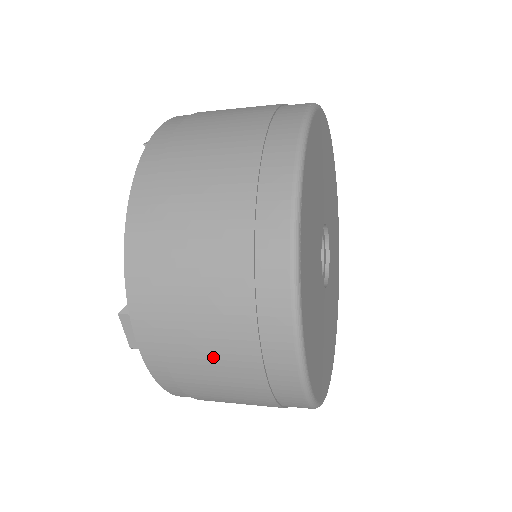
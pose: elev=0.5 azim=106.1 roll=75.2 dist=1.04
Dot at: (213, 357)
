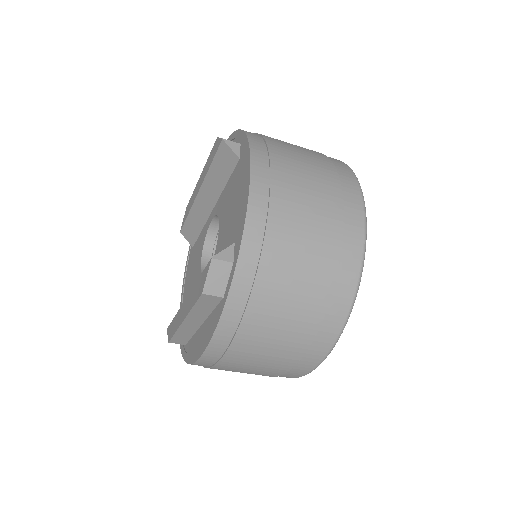
Dot at: (291, 304)
